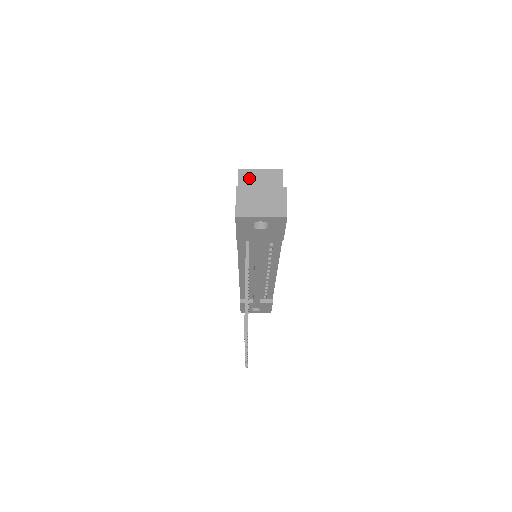
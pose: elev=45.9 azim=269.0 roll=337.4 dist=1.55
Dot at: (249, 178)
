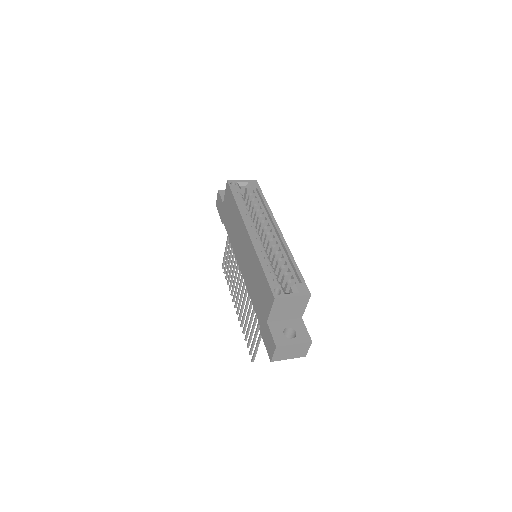
Dot at: (282, 304)
